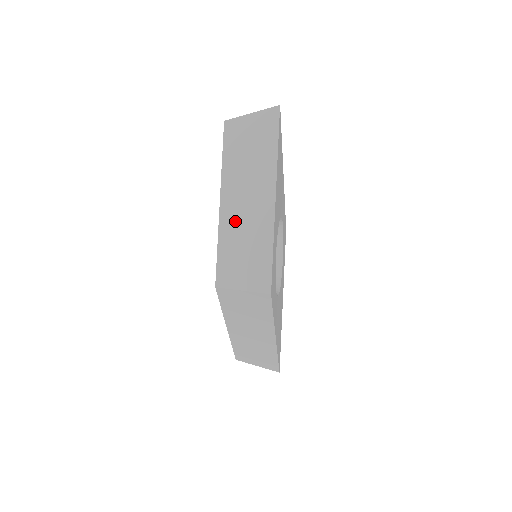
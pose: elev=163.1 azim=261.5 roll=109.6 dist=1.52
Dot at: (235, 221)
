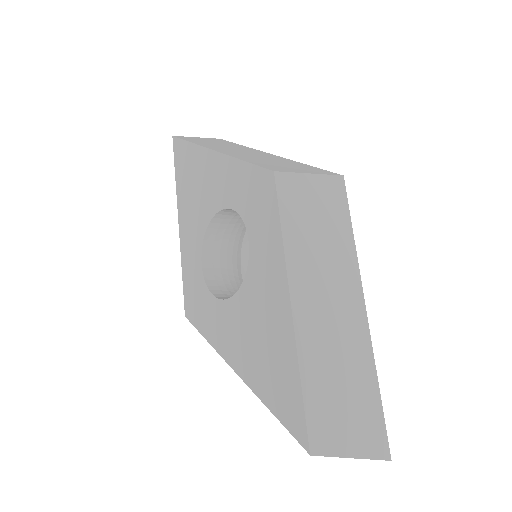
Dot at: (244, 155)
